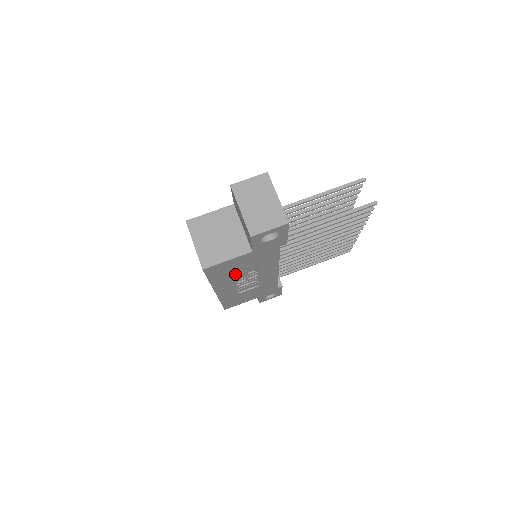
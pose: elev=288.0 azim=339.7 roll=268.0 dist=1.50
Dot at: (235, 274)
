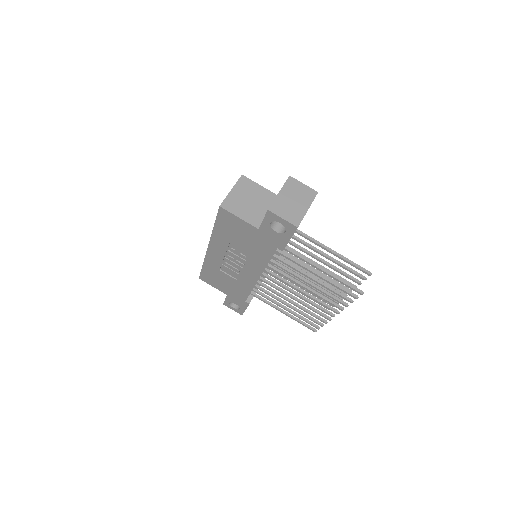
Dot at: (233, 241)
